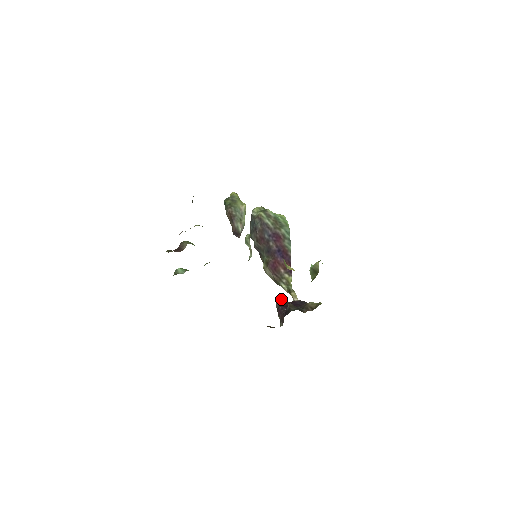
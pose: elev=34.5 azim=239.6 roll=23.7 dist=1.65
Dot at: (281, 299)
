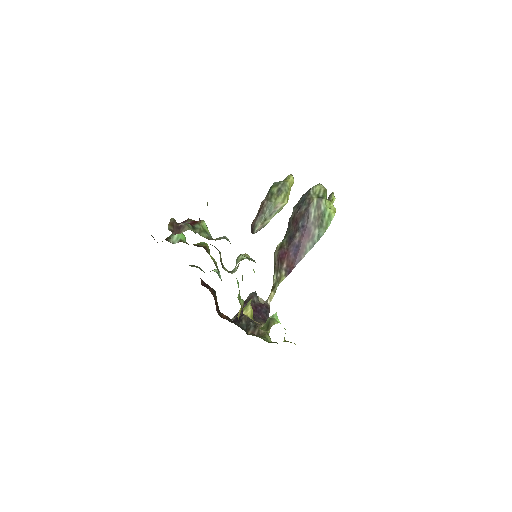
Dot at: (256, 294)
